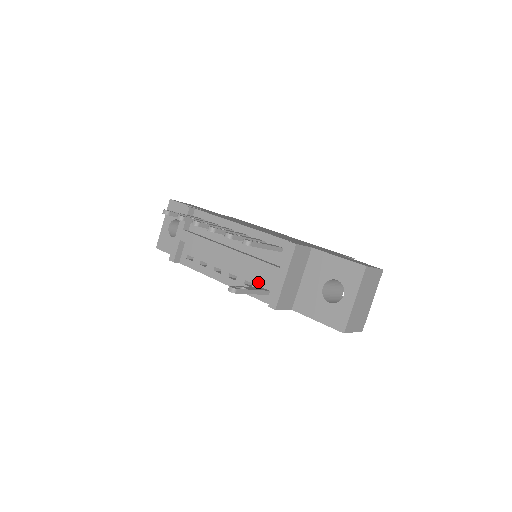
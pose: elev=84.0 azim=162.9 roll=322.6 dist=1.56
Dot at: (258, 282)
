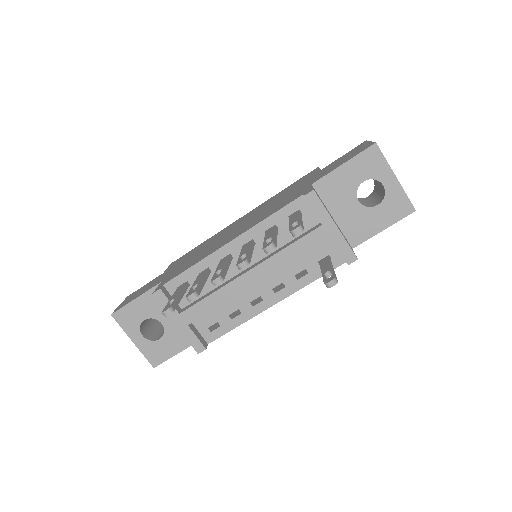
Dot at: (309, 262)
